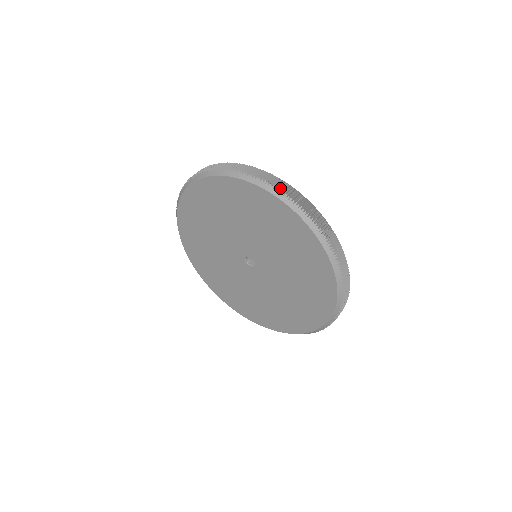
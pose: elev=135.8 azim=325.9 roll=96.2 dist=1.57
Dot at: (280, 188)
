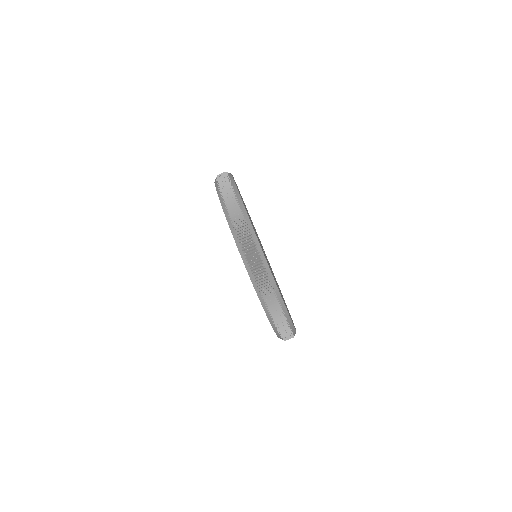
Dot at: (281, 331)
